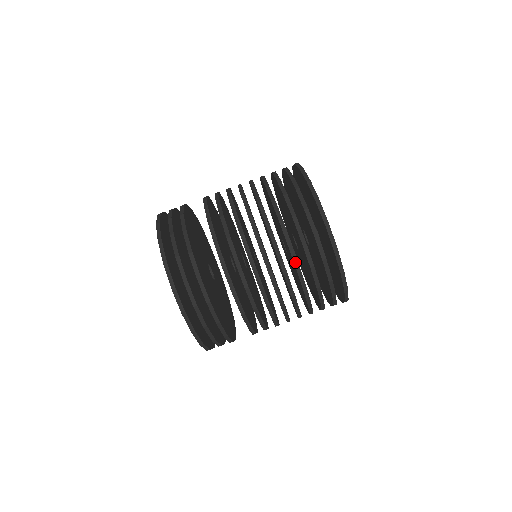
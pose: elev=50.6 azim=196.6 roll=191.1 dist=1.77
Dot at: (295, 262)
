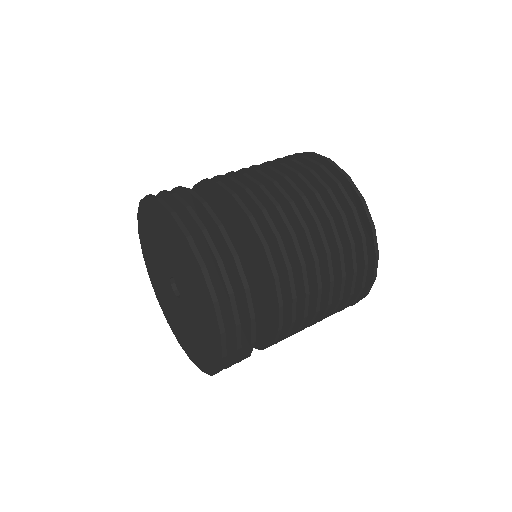
Dot at: (325, 210)
